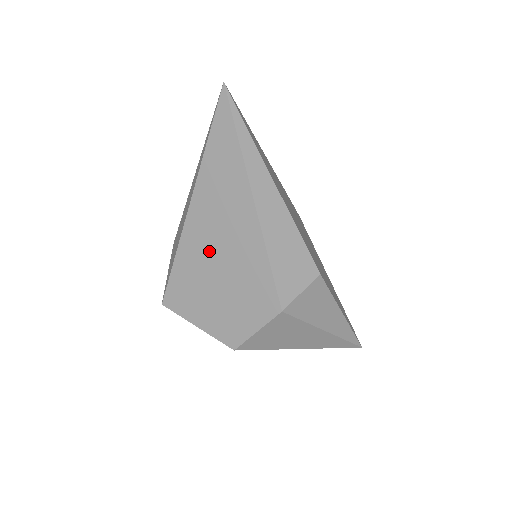
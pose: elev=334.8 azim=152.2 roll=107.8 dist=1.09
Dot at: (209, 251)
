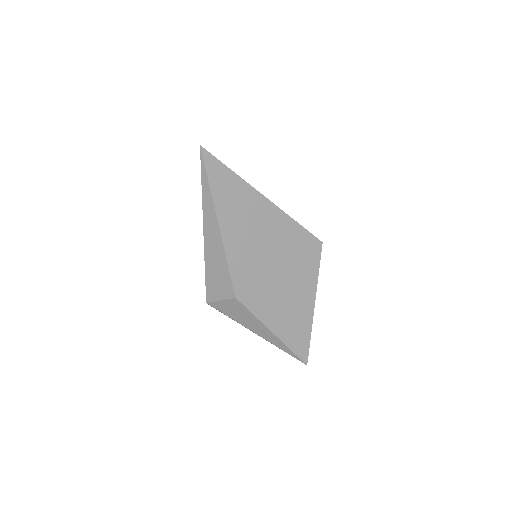
Dot at: occluded
